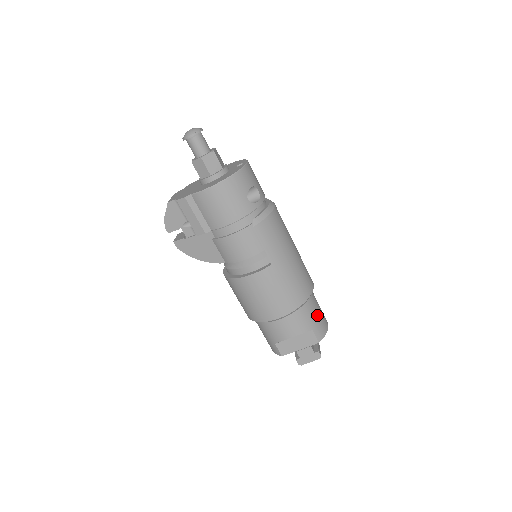
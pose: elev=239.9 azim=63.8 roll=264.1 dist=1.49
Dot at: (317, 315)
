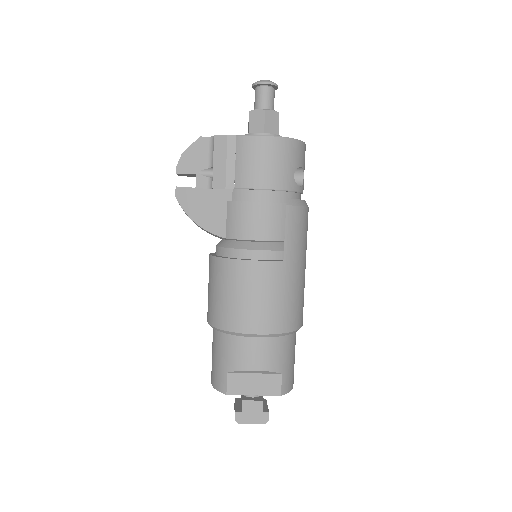
Dot at: (292, 360)
